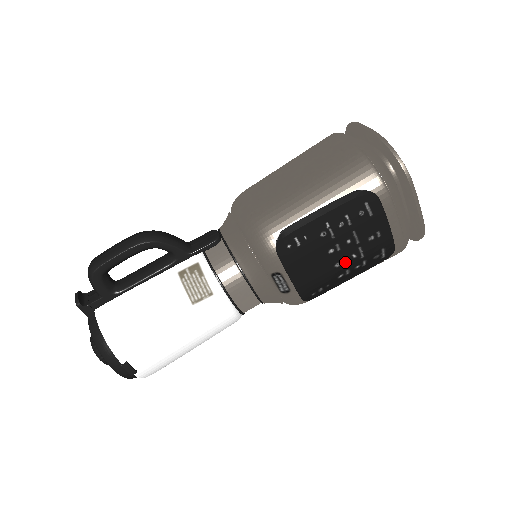
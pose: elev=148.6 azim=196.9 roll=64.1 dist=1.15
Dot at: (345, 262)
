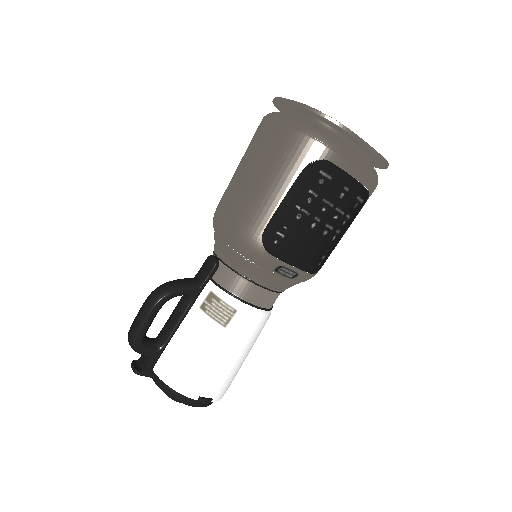
Dot at: (331, 226)
